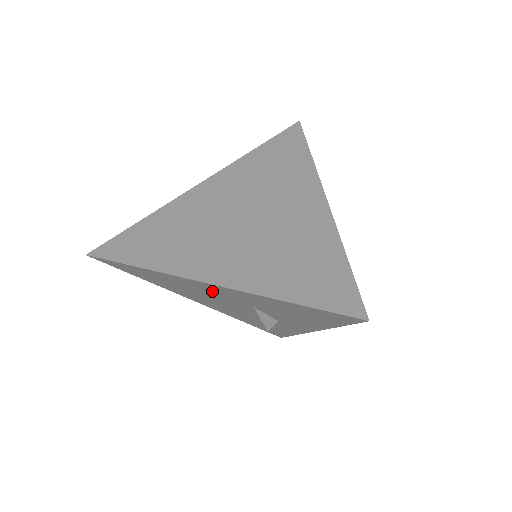
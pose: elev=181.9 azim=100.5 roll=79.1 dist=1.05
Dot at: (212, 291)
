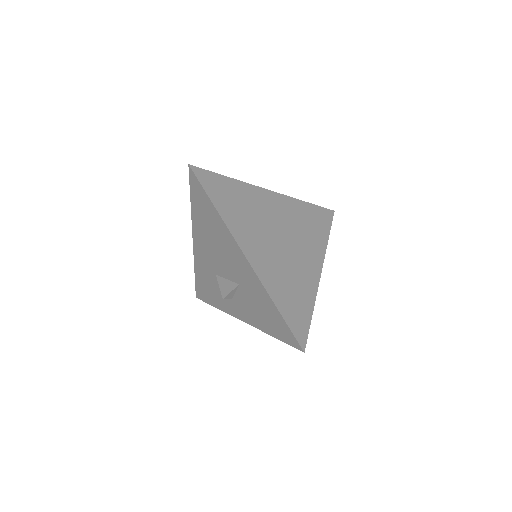
Dot at: (234, 258)
